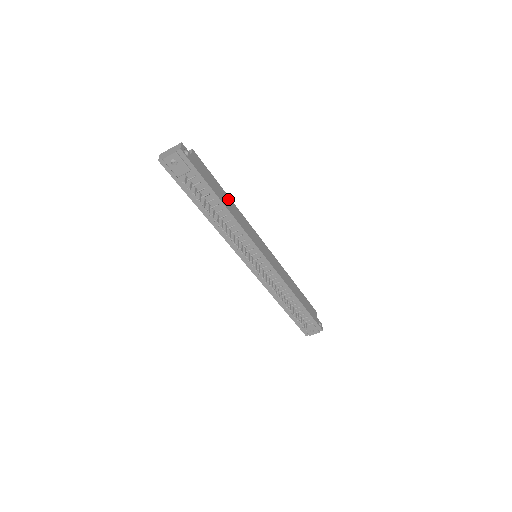
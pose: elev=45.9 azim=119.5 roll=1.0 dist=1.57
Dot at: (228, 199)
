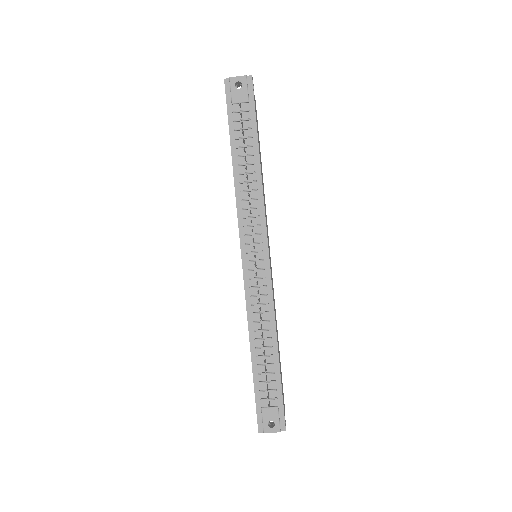
Dot at: occluded
